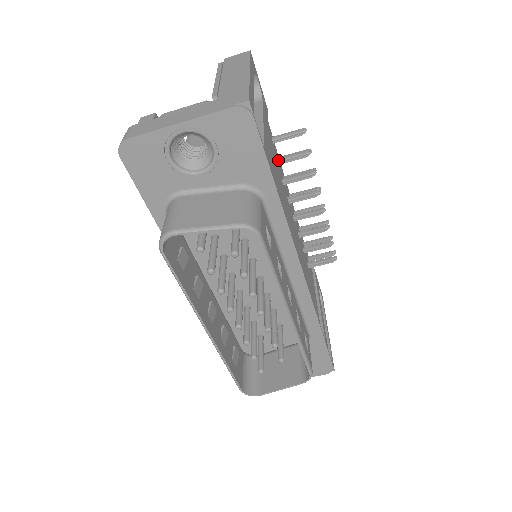
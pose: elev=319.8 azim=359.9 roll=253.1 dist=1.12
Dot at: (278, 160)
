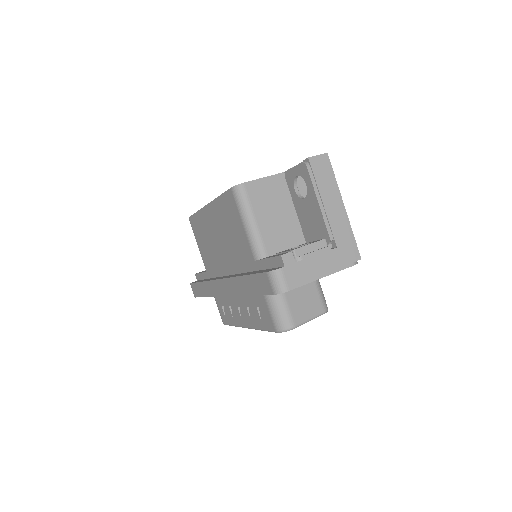
Dot at: occluded
